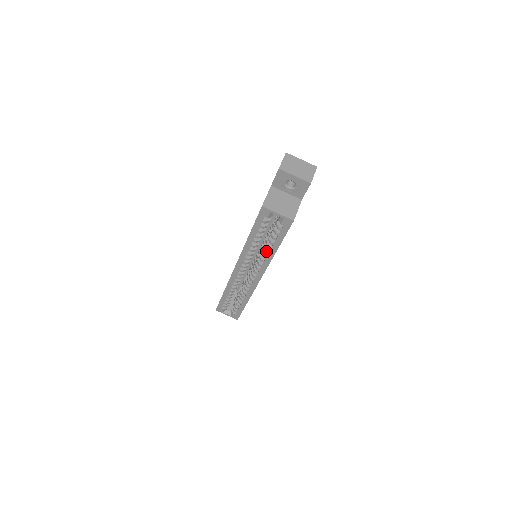
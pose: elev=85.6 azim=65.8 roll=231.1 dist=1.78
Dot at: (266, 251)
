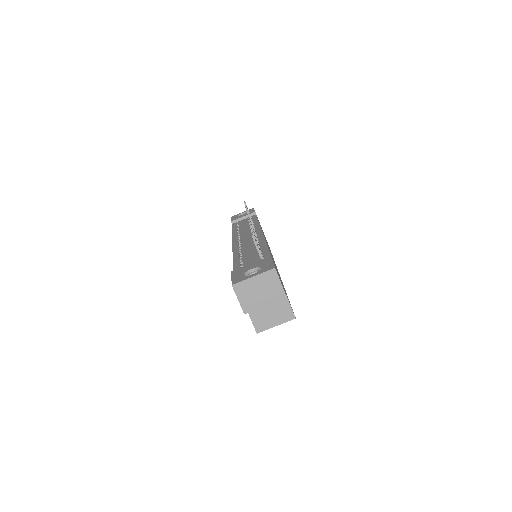
Dot at: occluded
